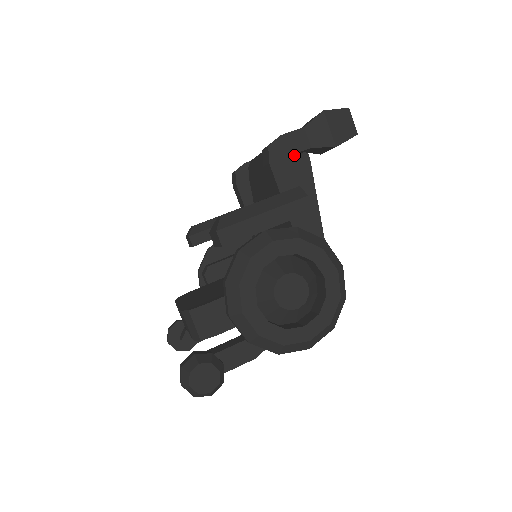
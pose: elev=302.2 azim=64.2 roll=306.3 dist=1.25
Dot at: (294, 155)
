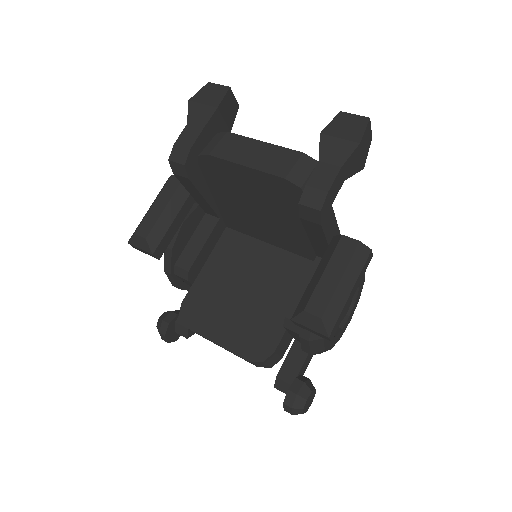
Dot at: occluded
